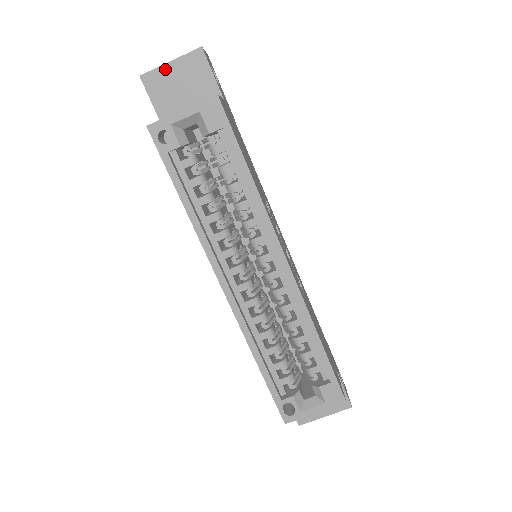
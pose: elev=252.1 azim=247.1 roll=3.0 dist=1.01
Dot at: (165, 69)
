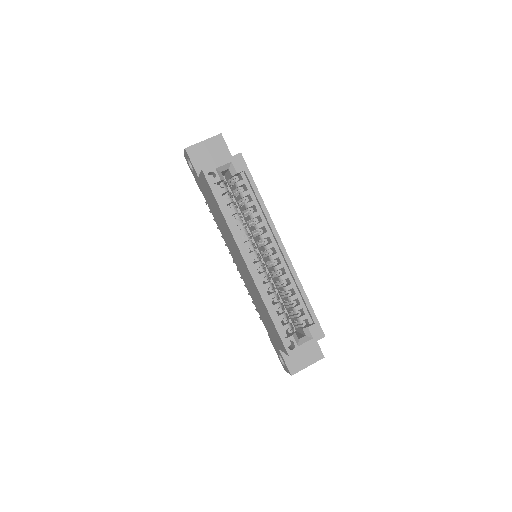
Dot at: (200, 145)
